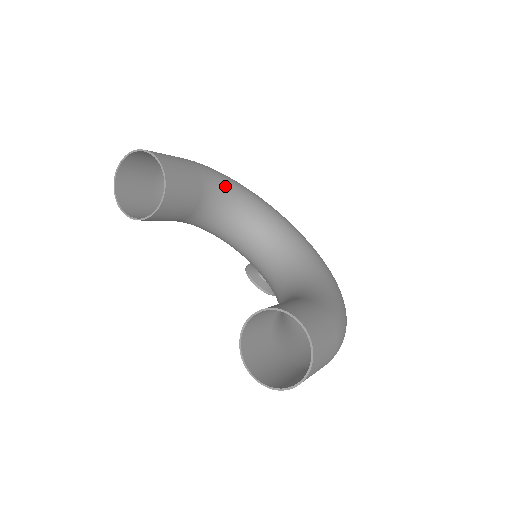
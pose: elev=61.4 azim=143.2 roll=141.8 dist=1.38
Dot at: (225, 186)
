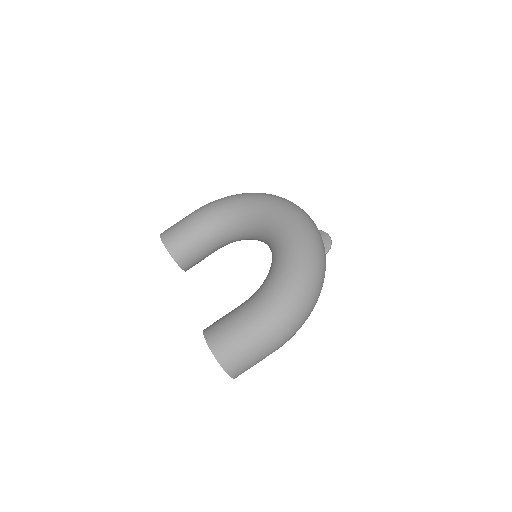
Dot at: (220, 214)
